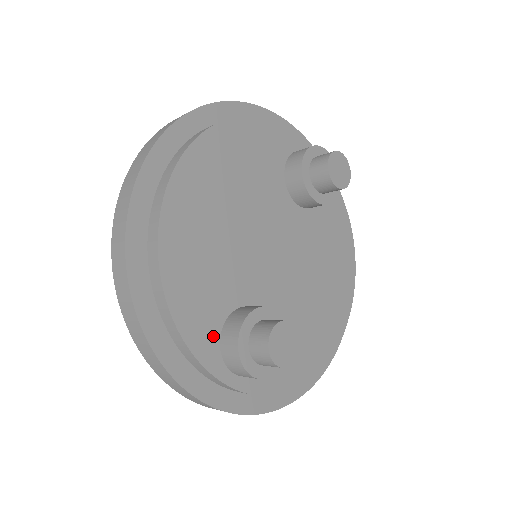
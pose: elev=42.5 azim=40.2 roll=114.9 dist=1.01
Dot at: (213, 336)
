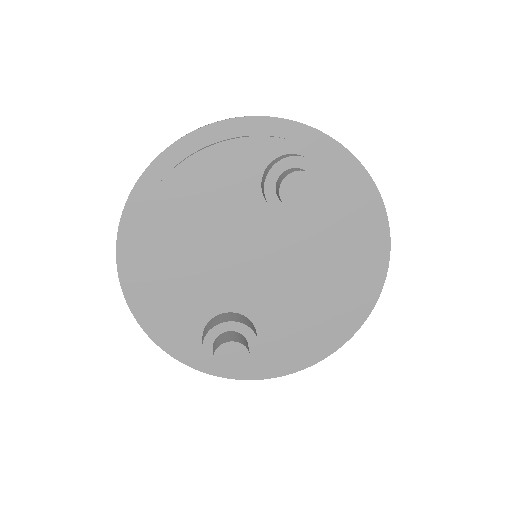
Dot at: (195, 337)
